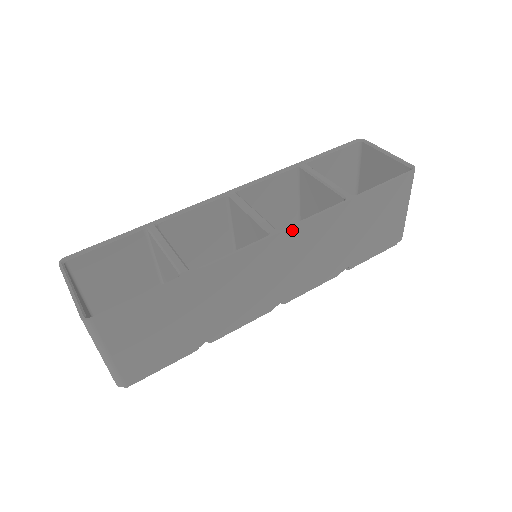
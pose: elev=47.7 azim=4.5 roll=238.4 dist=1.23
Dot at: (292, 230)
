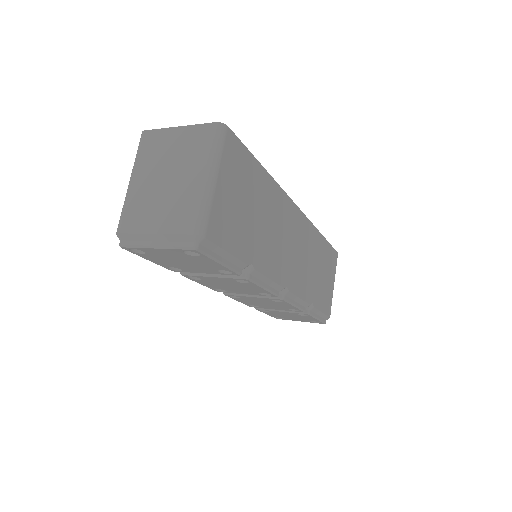
Dot at: (303, 217)
